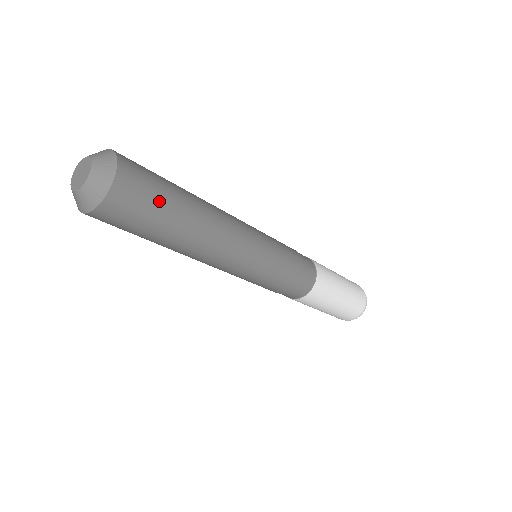
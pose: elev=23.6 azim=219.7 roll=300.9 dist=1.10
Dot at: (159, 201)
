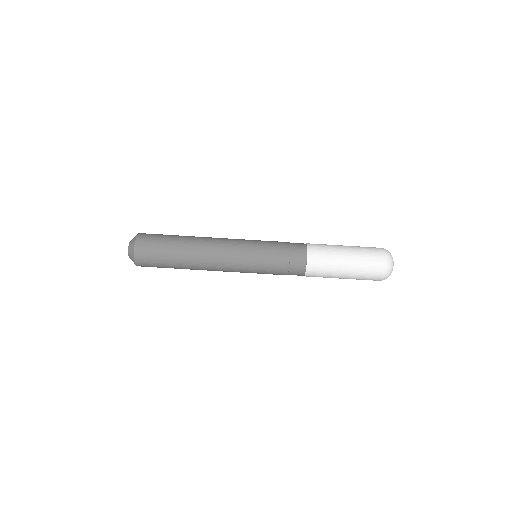
Dot at: (164, 236)
